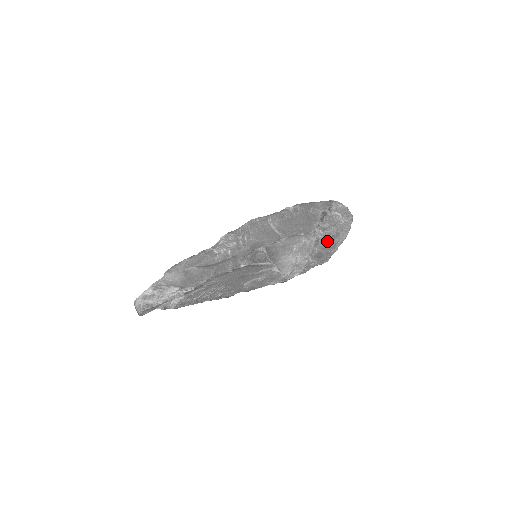
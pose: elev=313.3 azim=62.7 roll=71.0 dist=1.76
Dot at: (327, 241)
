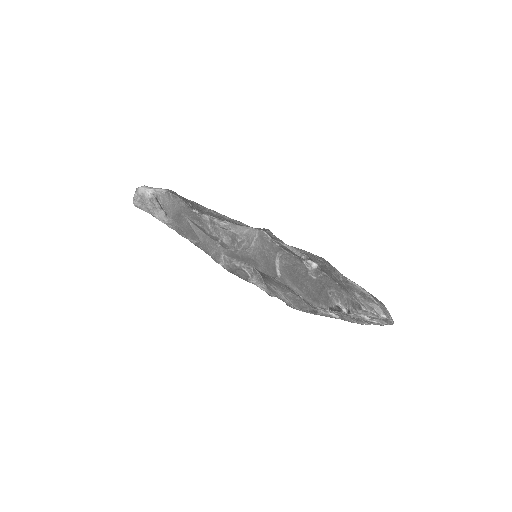
Dot at: (333, 316)
